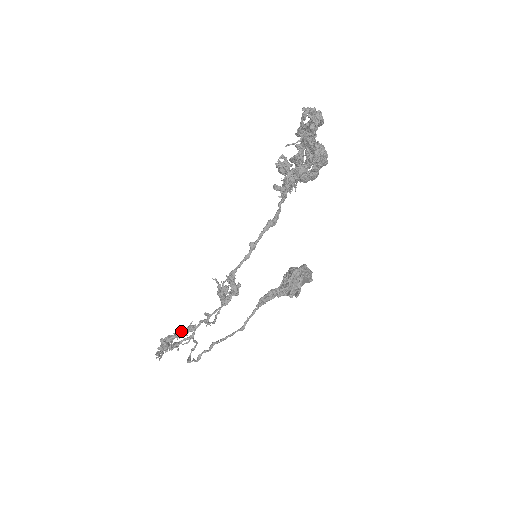
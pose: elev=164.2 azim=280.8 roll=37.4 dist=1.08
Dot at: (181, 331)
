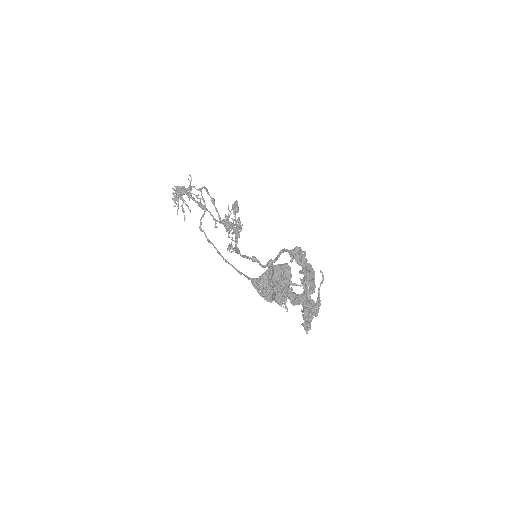
Dot at: (191, 188)
